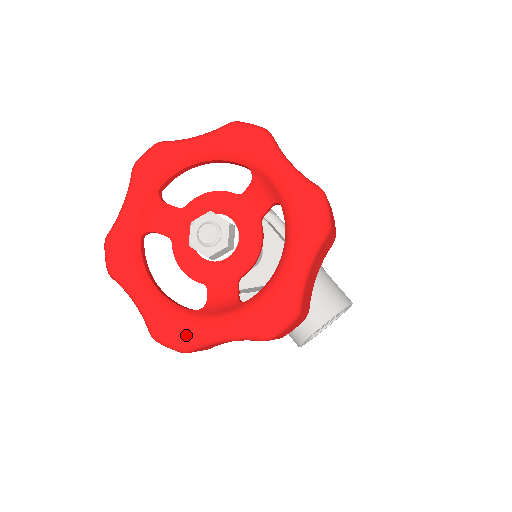
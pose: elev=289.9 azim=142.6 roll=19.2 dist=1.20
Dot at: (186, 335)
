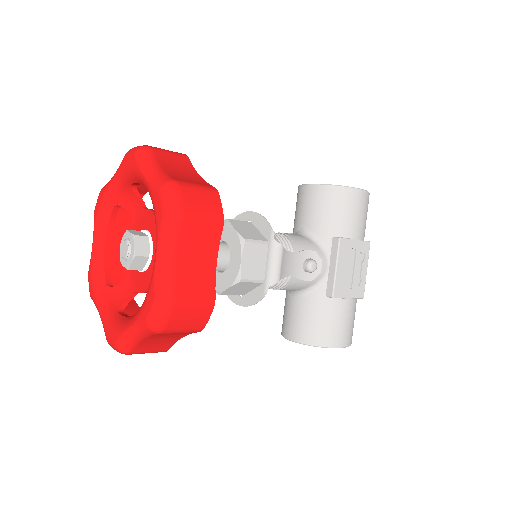
Dot at: (92, 294)
